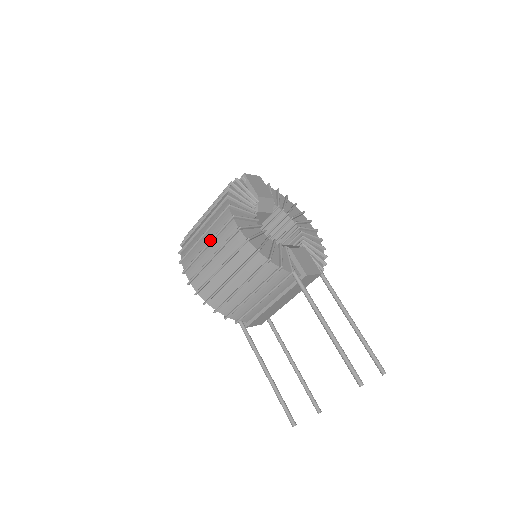
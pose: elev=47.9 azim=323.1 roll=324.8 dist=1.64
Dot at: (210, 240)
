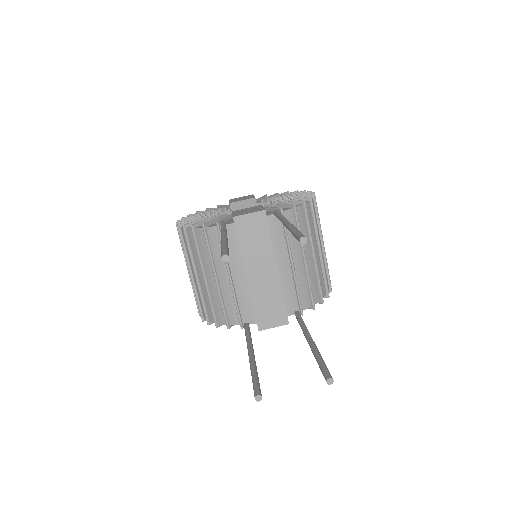
Dot at: occluded
